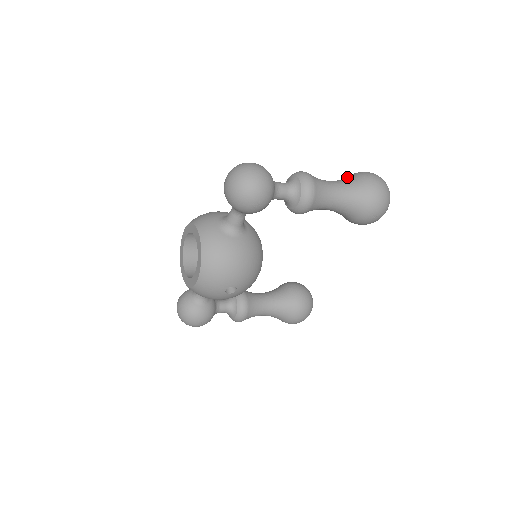
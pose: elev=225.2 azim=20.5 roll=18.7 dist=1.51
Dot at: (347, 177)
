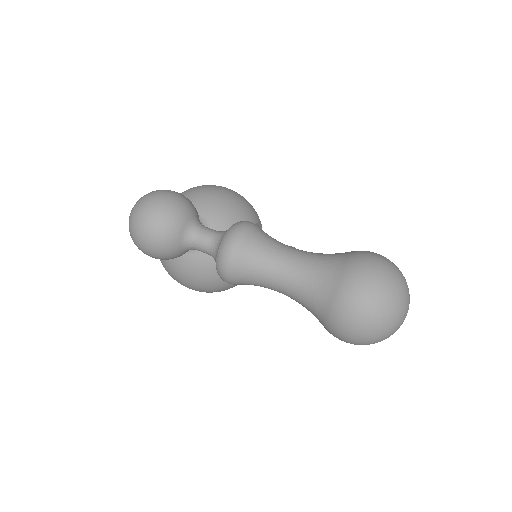
Dot at: (333, 260)
